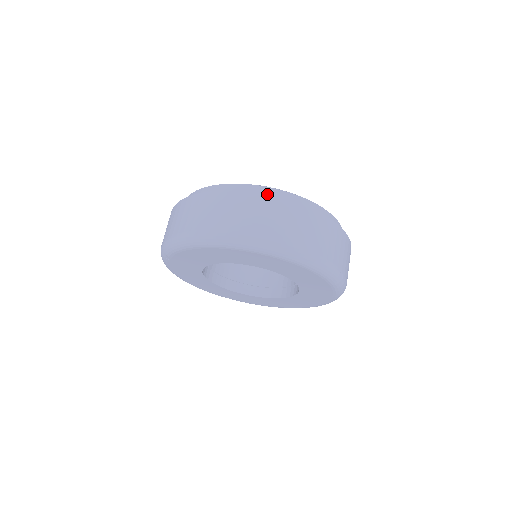
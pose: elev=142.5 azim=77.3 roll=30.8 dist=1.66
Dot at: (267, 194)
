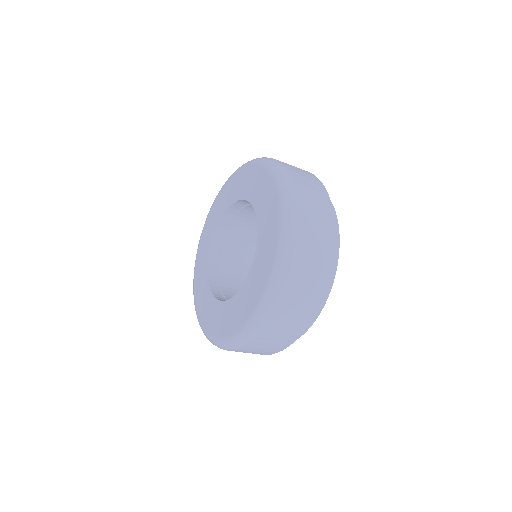
Dot at: occluded
